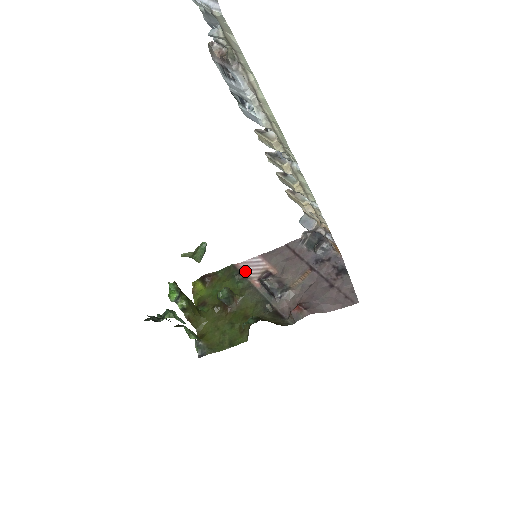
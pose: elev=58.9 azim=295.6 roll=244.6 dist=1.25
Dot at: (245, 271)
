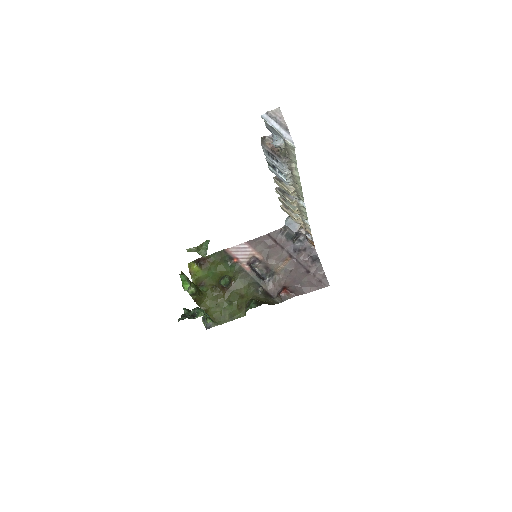
Dot at: (235, 256)
